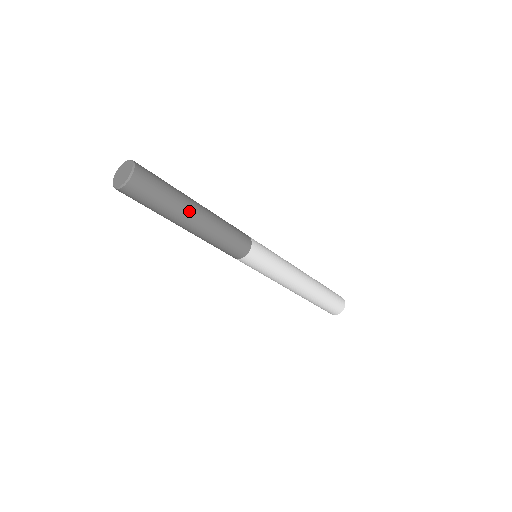
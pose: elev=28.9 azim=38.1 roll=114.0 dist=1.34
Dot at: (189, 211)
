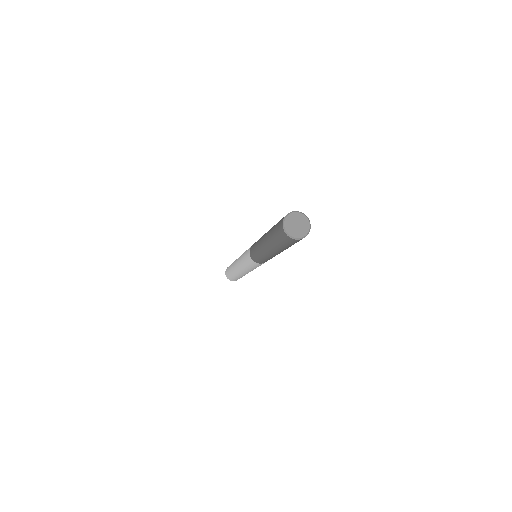
Dot at: occluded
